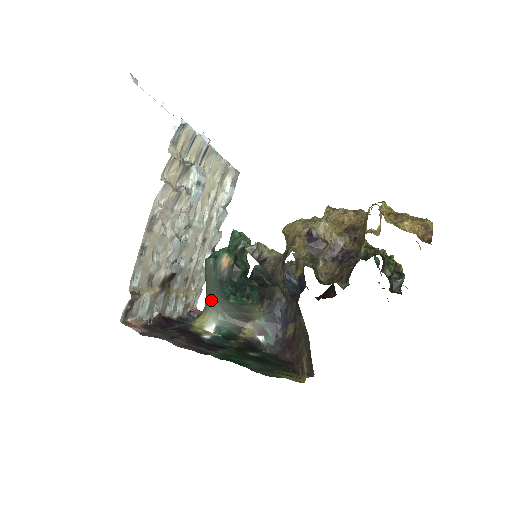
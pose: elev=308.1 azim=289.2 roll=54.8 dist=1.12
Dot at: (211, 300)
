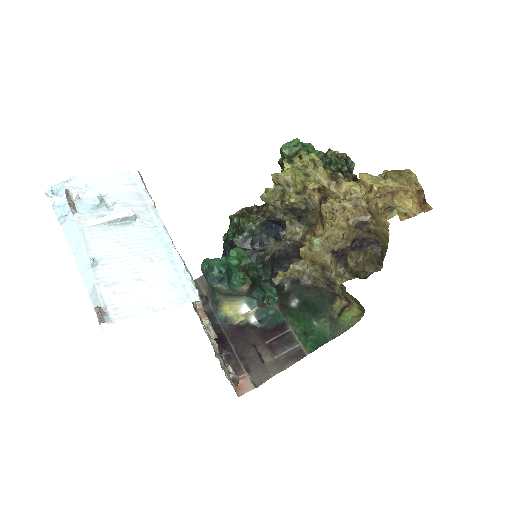
Dot at: (231, 297)
